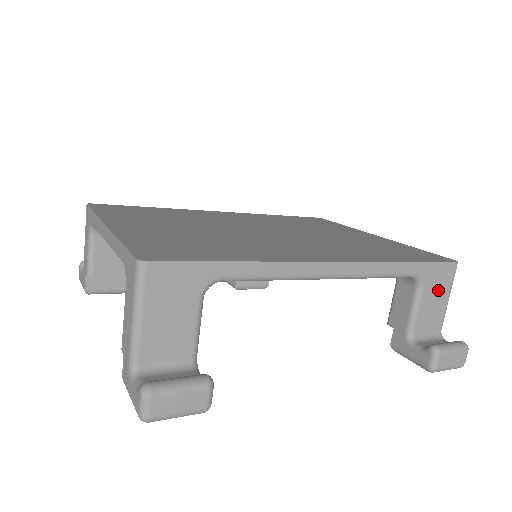
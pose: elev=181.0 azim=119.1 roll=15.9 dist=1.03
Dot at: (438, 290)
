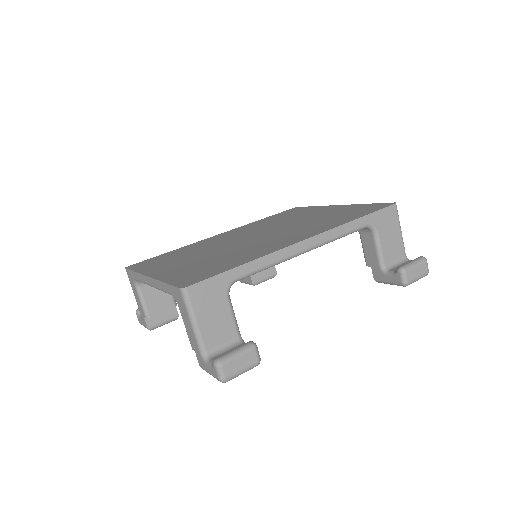
Dot at: (390, 228)
